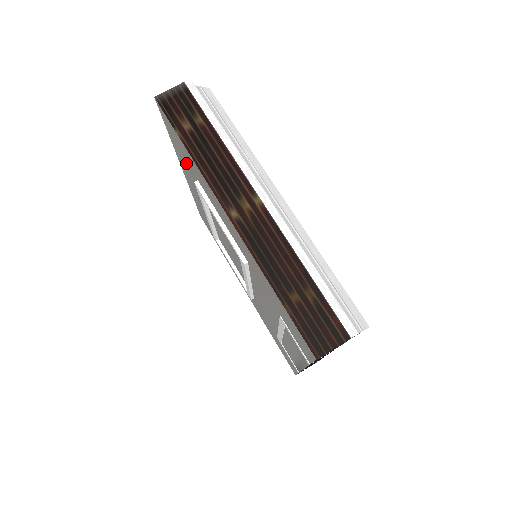
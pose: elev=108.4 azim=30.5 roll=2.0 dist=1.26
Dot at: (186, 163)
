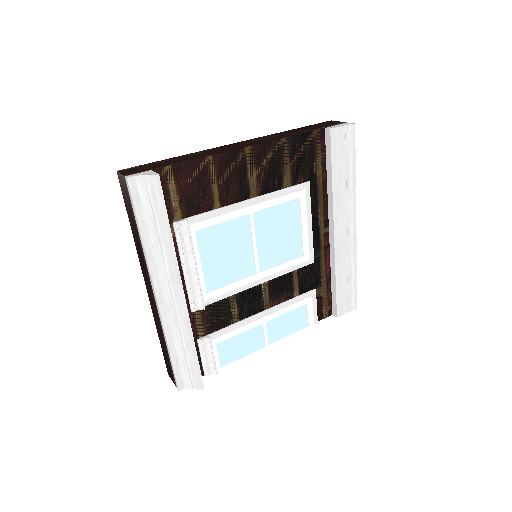
Dot at: occluded
